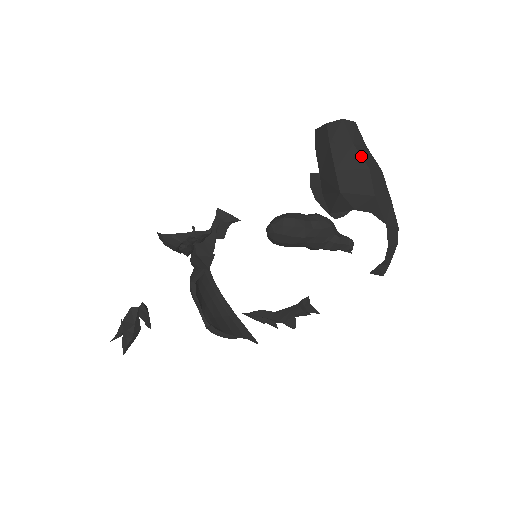
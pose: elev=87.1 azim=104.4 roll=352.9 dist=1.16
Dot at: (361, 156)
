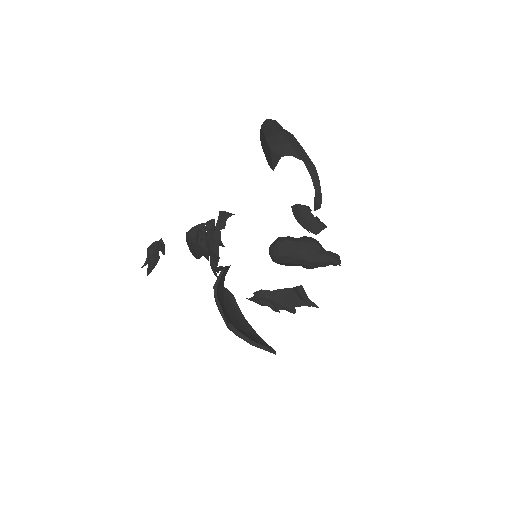
Dot at: (277, 128)
